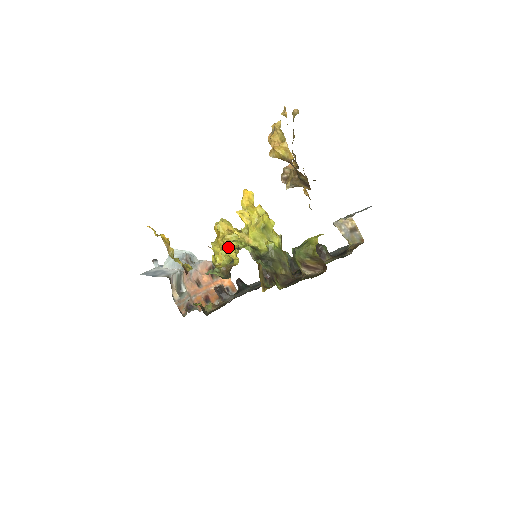
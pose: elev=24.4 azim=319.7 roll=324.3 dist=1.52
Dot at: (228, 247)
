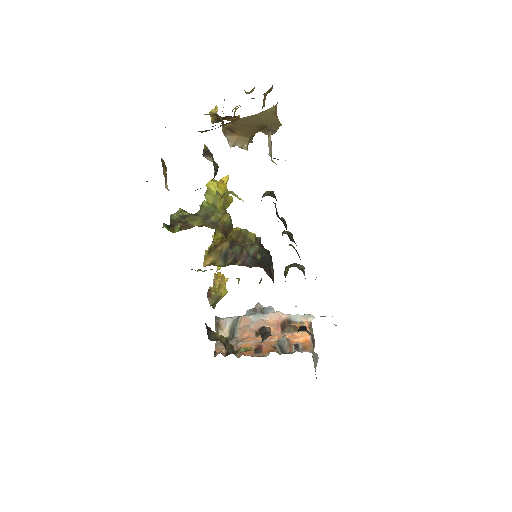
Dot at: occluded
